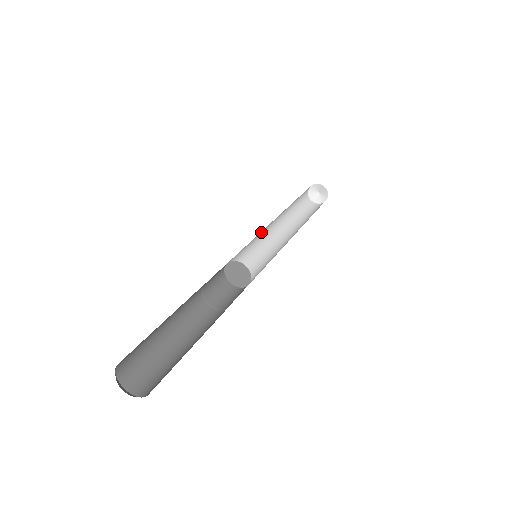
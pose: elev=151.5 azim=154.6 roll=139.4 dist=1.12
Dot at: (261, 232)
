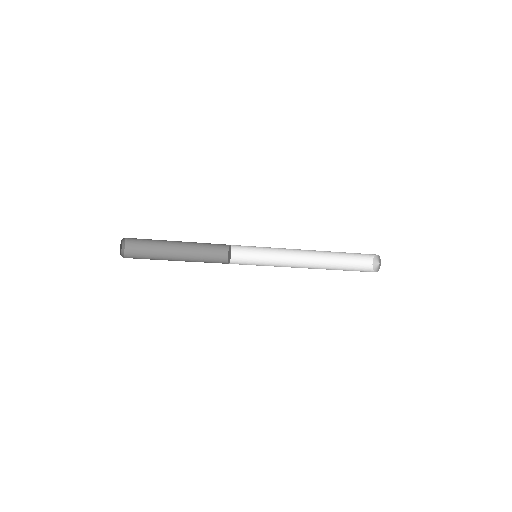
Dot at: (280, 264)
